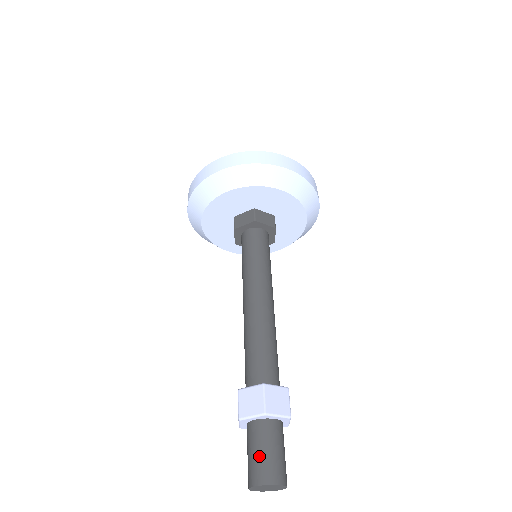
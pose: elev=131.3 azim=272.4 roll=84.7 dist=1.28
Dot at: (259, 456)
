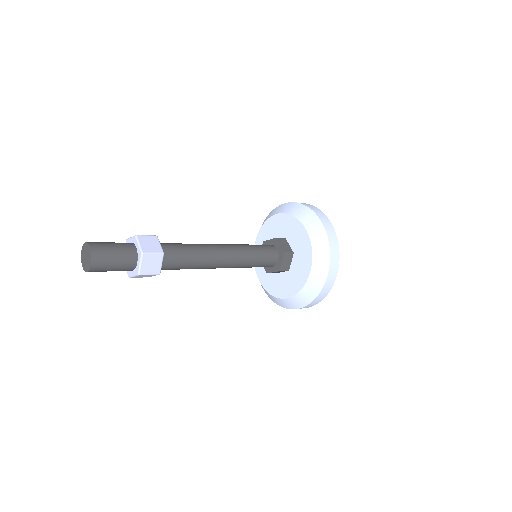
Dot at: (106, 242)
